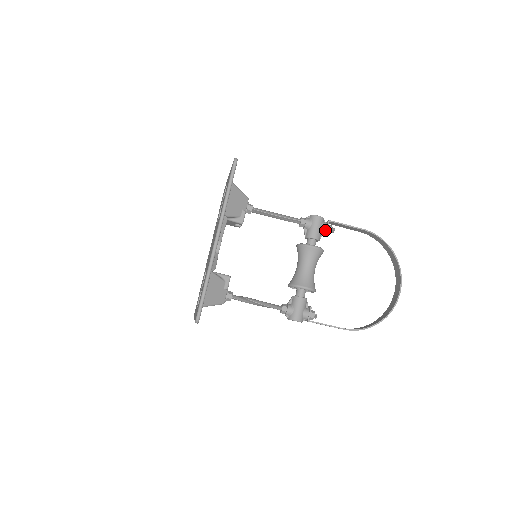
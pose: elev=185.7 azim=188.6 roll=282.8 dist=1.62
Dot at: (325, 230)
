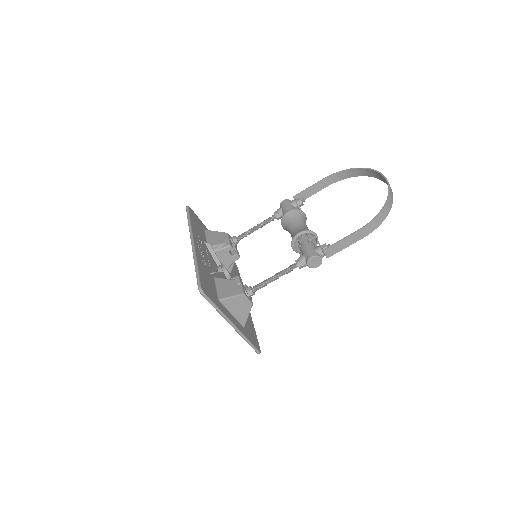
Dot at: (295, 203)
